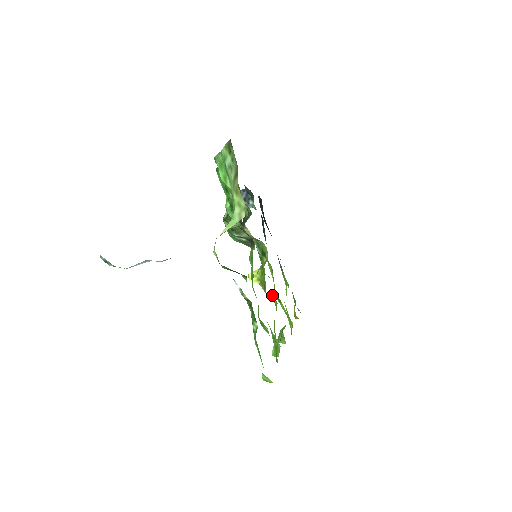
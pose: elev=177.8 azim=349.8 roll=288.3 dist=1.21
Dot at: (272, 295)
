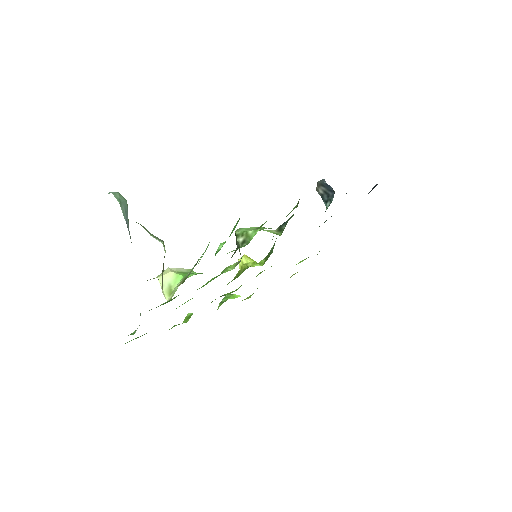
Dot at: occluded
